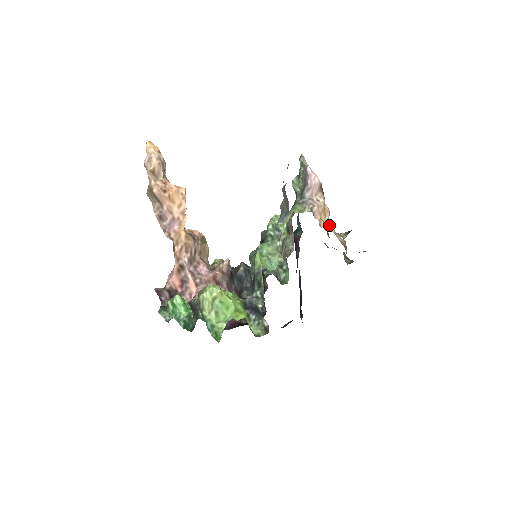
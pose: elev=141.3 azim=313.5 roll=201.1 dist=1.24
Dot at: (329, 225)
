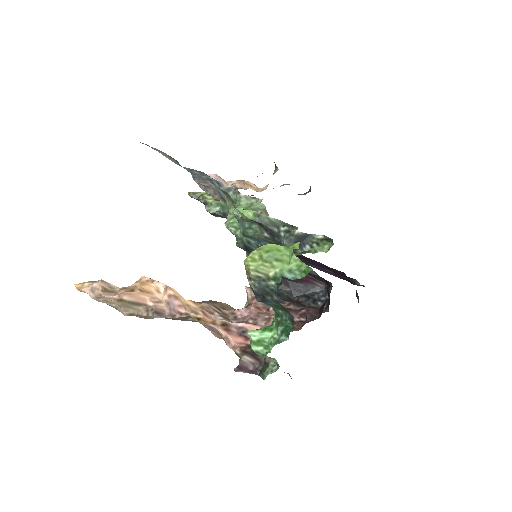
Dot at: occluded
